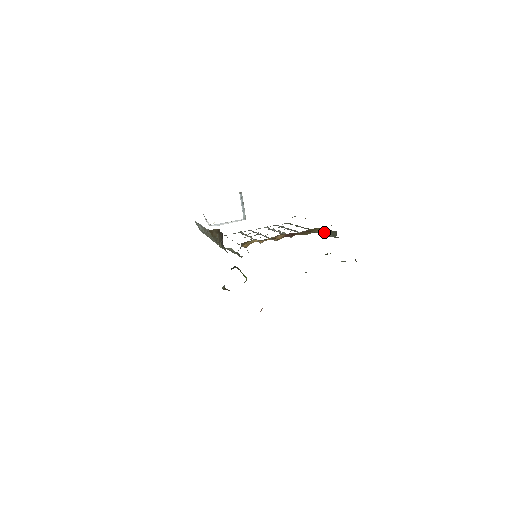
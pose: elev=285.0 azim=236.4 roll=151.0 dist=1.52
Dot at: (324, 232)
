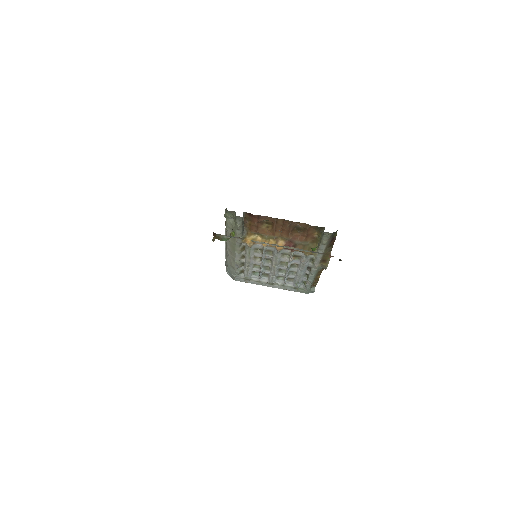
Dot at: (319, 243)
